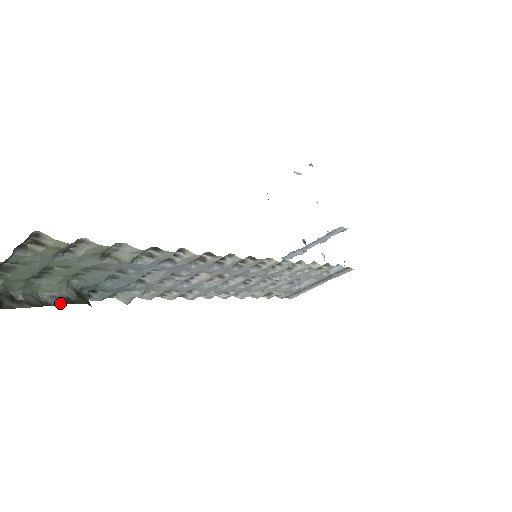
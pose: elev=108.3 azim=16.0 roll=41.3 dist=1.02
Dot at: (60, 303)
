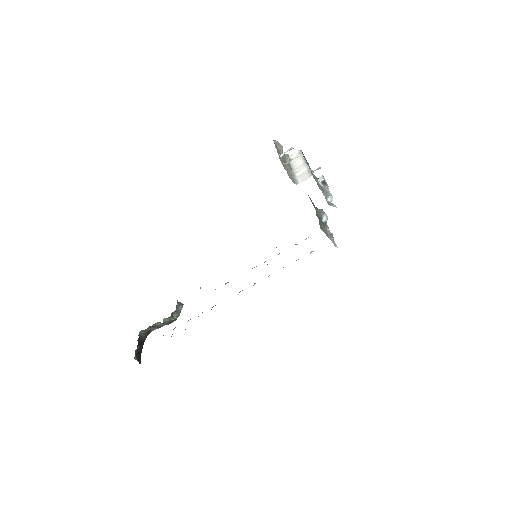
Dot at: occluded
